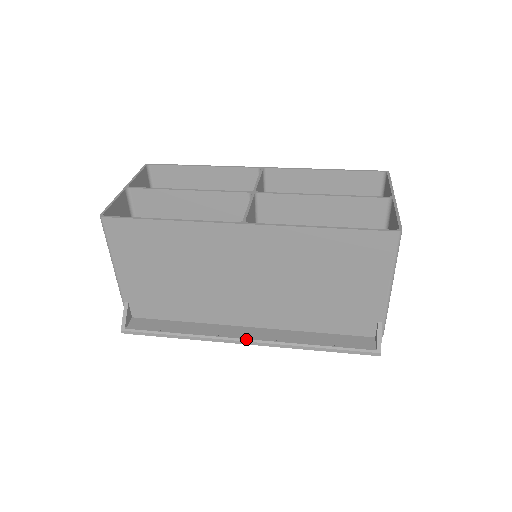
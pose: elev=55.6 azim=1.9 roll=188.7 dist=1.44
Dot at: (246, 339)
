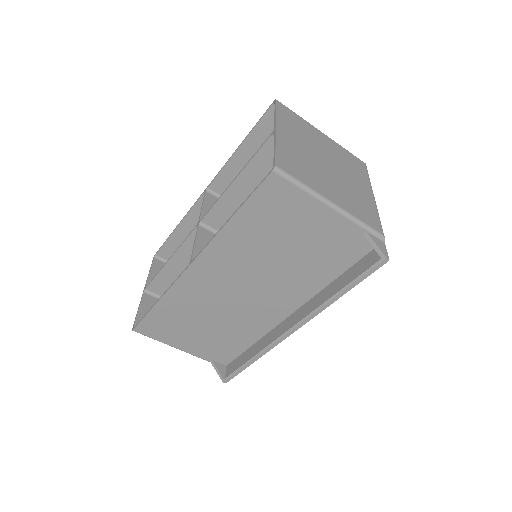
Dot at: (290, 329)
